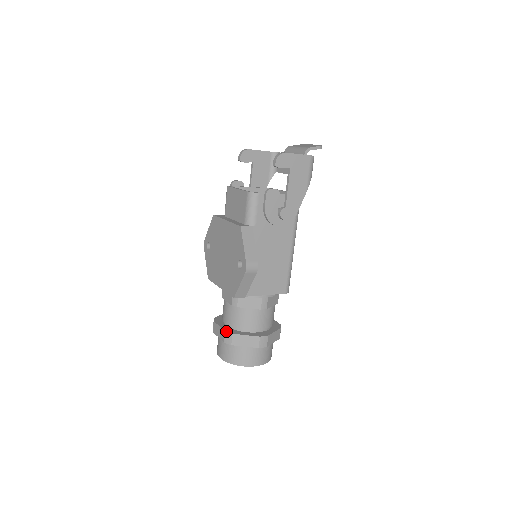
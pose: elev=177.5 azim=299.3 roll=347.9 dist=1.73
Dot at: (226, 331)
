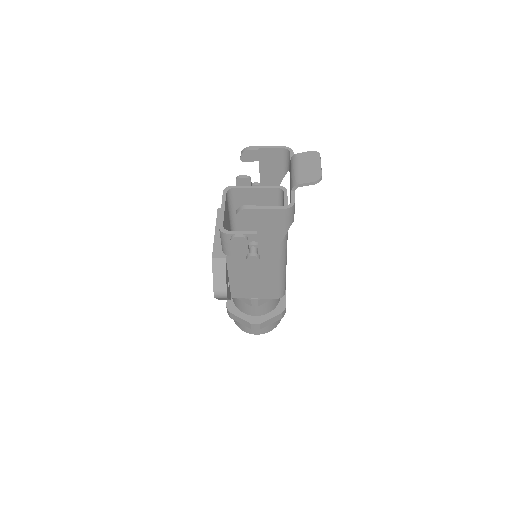
Dot at: (227, 307)
